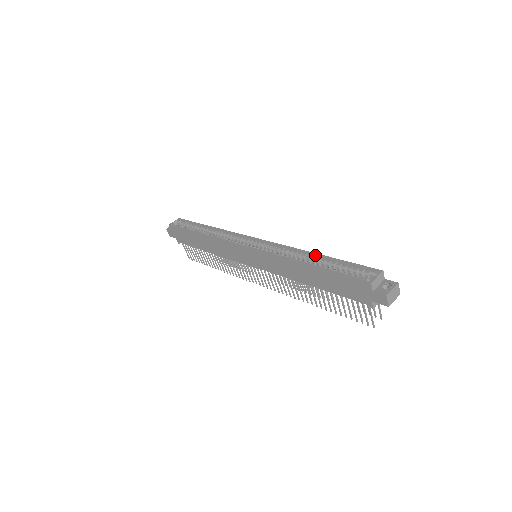
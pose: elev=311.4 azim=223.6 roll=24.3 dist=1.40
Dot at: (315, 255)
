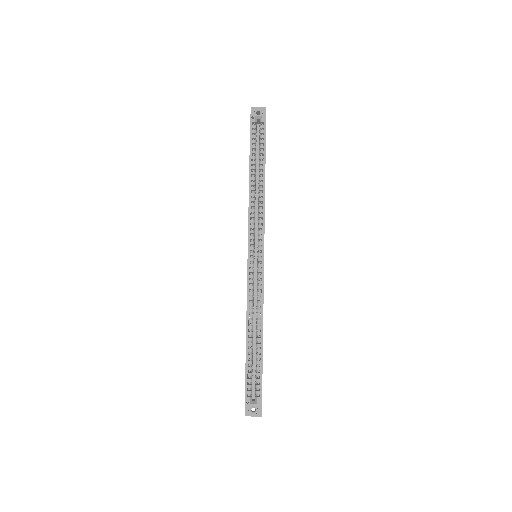
Dot at: (261, 334)
